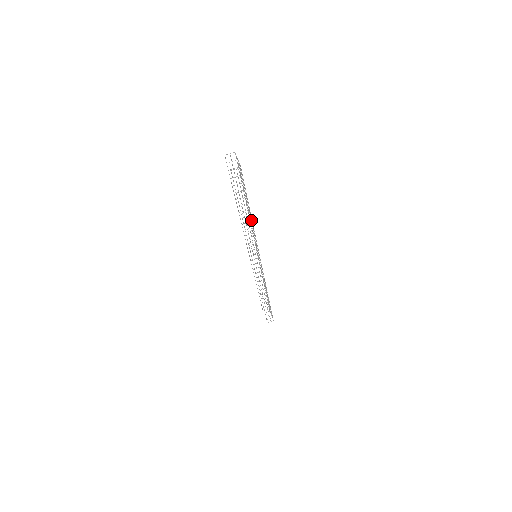
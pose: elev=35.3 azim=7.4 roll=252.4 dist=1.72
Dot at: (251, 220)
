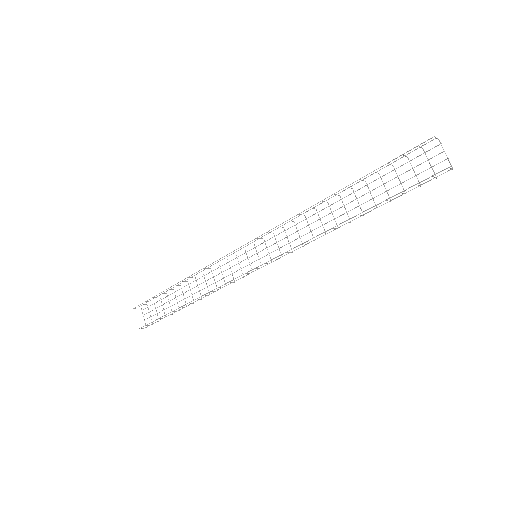
Dot at: occluded
